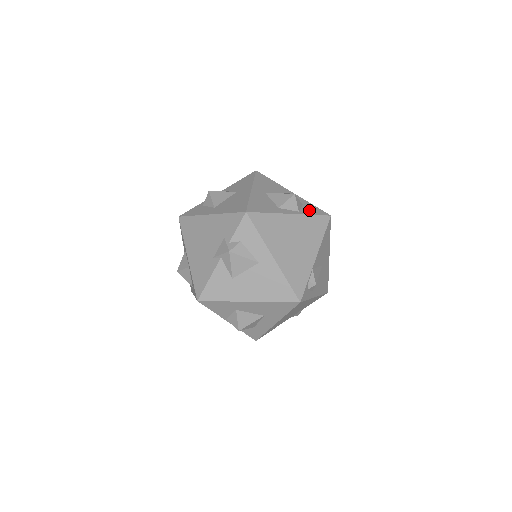
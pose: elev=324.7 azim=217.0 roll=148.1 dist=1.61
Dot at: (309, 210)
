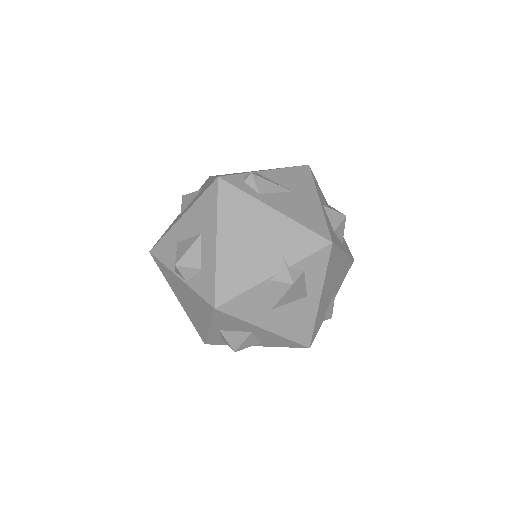
Dot at: occluded
